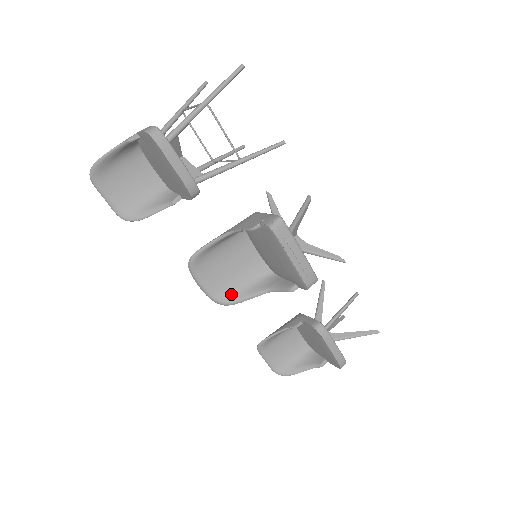
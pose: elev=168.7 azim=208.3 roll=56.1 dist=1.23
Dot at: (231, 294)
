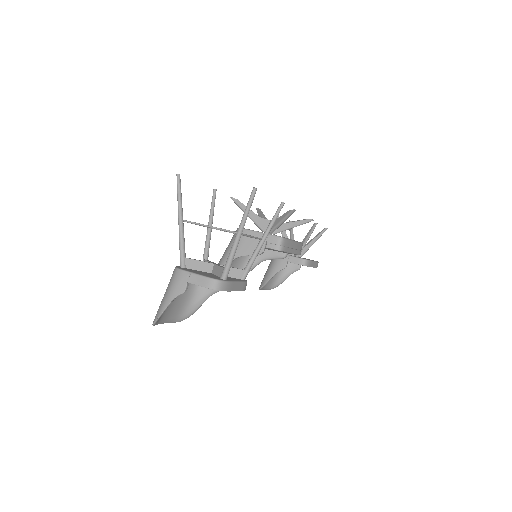
Dot at: occluded
